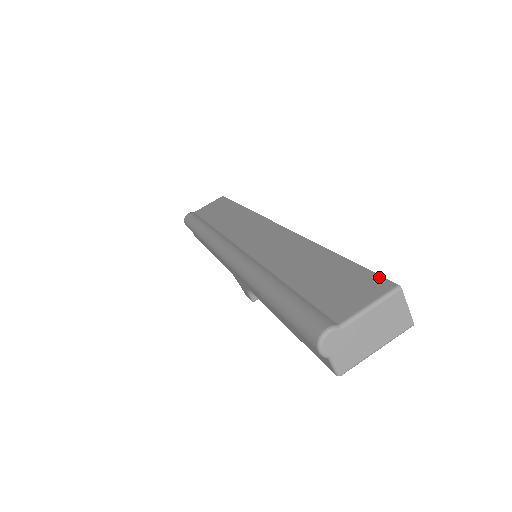
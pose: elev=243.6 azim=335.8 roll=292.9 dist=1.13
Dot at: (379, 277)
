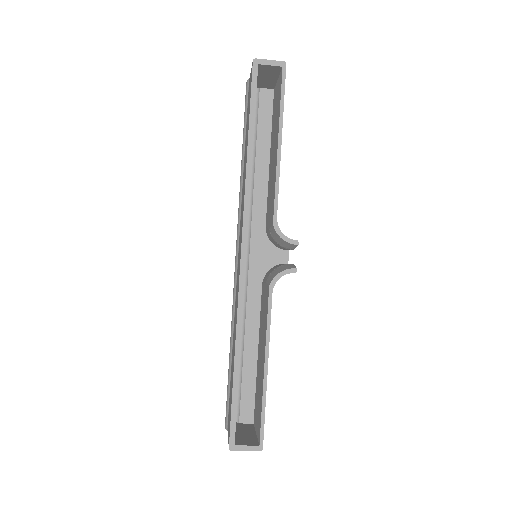
Dot at: (229, 430)
